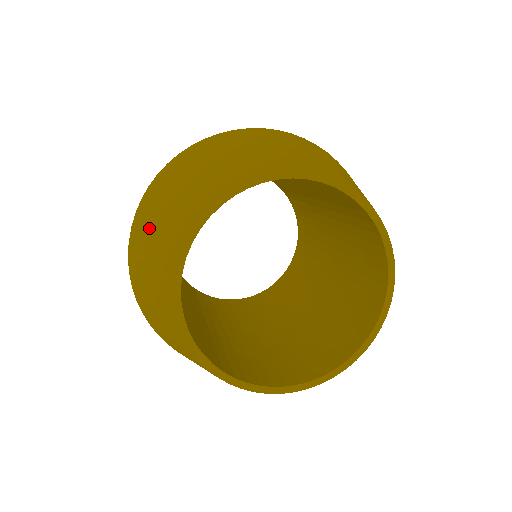
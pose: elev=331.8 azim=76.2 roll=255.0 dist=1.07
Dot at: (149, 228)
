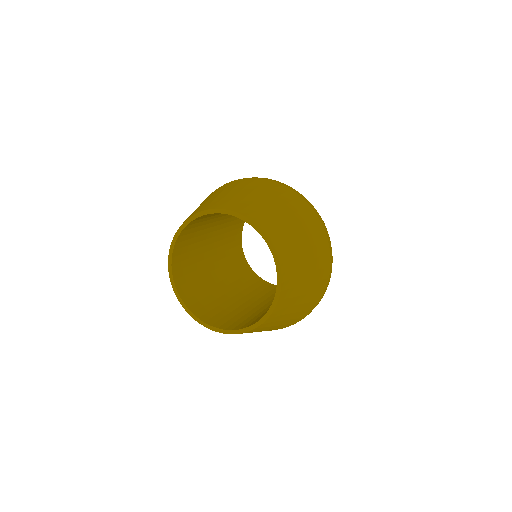
Dot at: occluded
